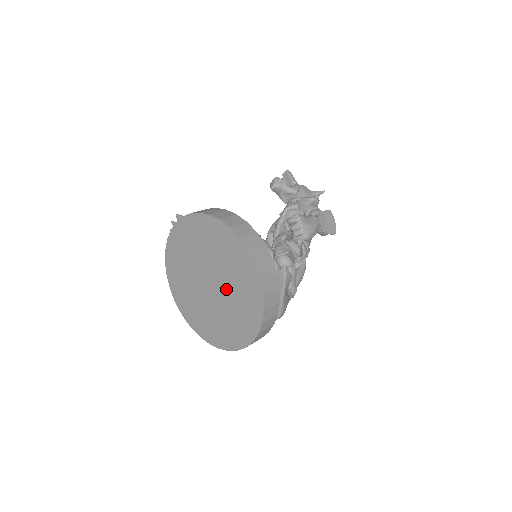
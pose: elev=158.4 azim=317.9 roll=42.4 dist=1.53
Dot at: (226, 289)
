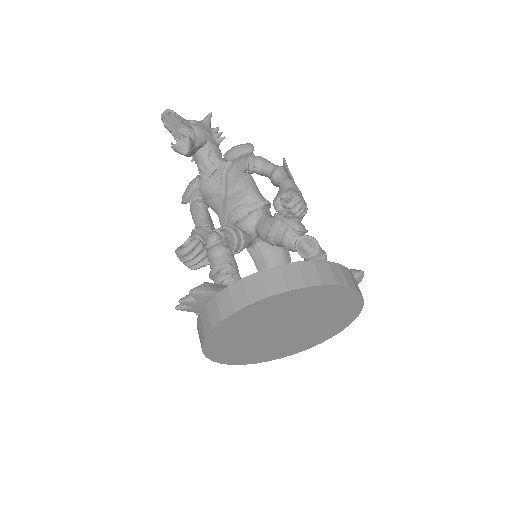
Dot at: (310, 324)
